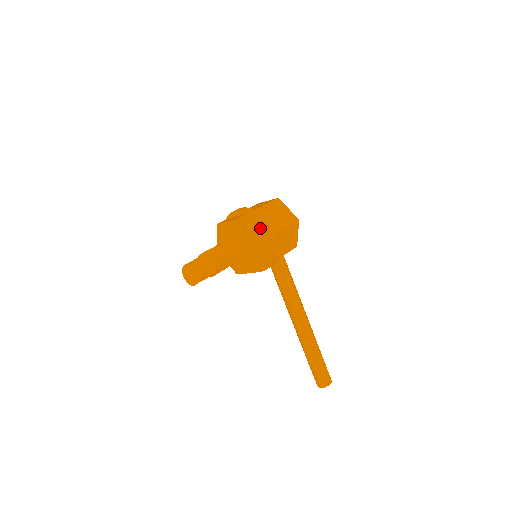
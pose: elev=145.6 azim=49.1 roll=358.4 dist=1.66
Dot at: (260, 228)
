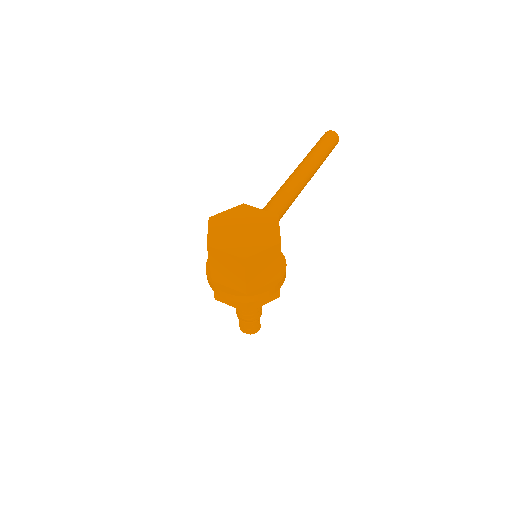
Dot at: occluded
